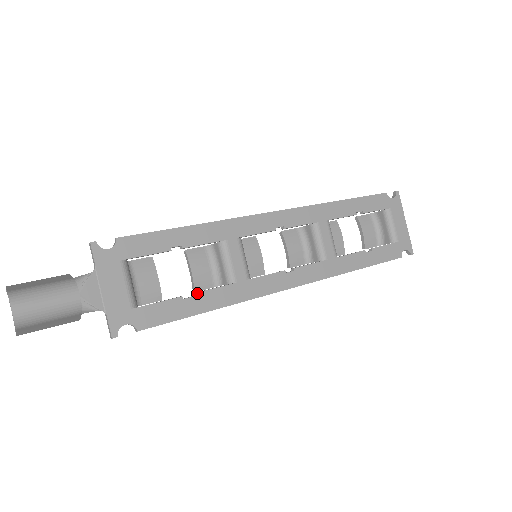
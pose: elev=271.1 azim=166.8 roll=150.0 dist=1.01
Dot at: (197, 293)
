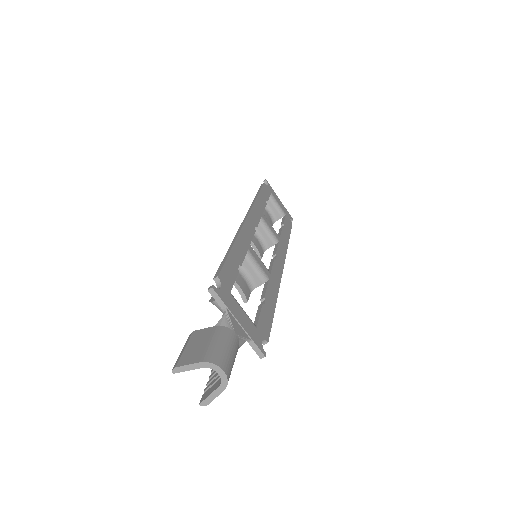
Dot at: (265, 297)
